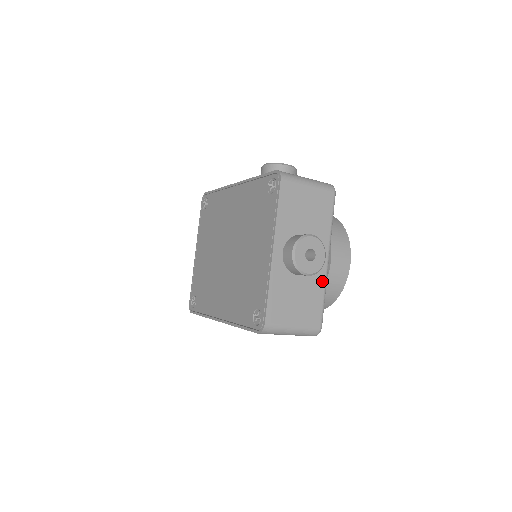
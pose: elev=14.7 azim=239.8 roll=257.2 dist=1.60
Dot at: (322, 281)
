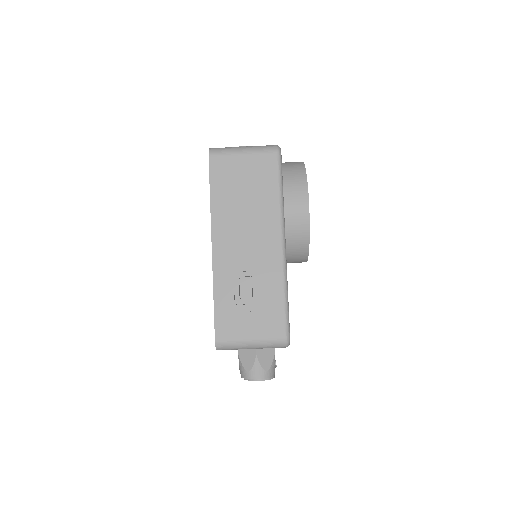
Dot at: occluded
